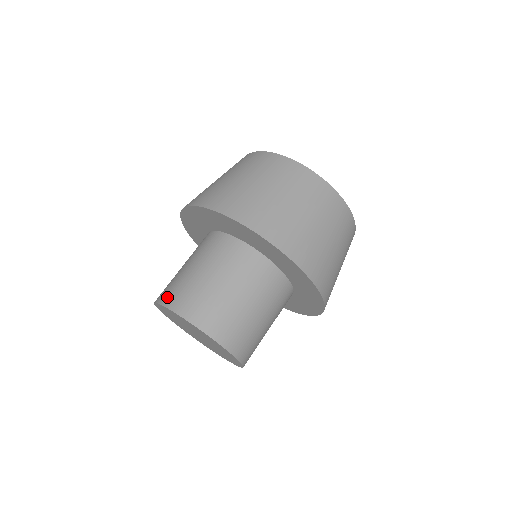
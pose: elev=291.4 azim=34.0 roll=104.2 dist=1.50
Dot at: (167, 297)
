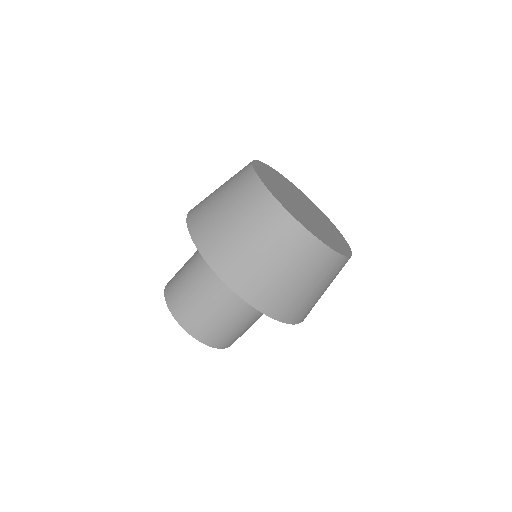
Dot at: (176, 310)
